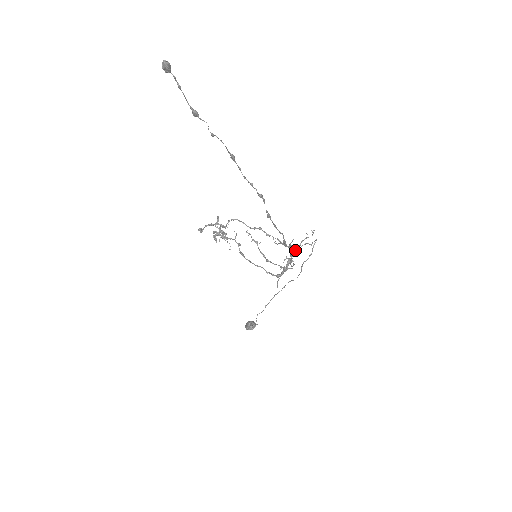
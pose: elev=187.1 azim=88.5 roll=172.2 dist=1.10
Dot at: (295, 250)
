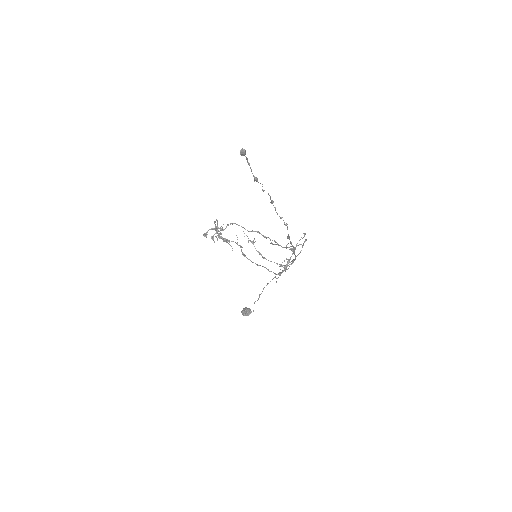
Dot at: (292, 251)
